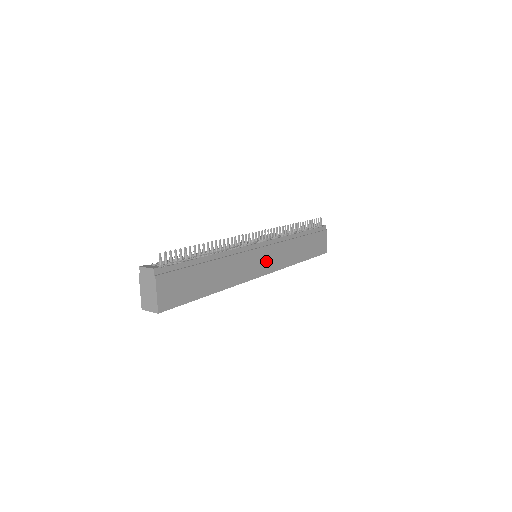
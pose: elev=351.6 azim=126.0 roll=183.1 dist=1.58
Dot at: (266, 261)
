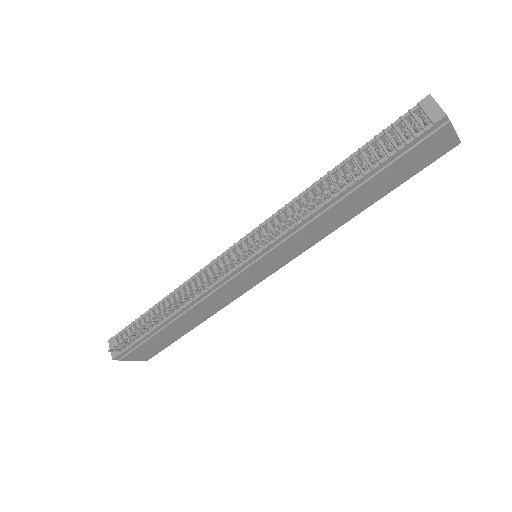
Dot at: (271, 264)
